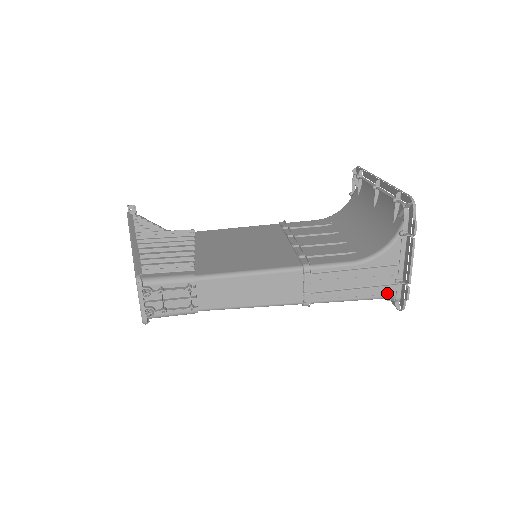
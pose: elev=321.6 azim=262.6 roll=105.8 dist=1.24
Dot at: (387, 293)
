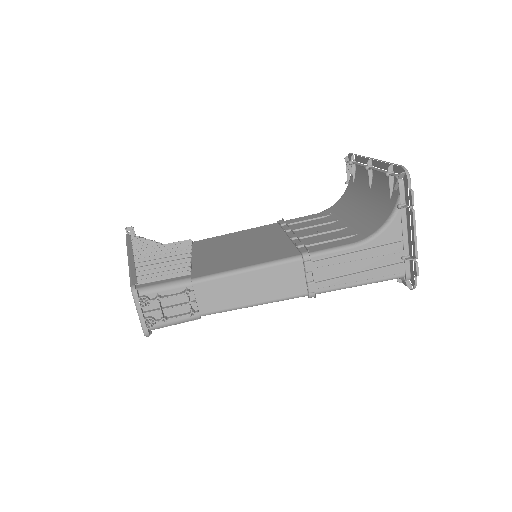
Dot at: (395, 273)
